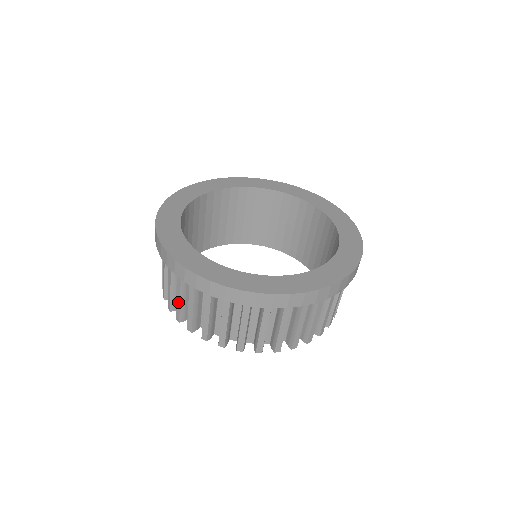
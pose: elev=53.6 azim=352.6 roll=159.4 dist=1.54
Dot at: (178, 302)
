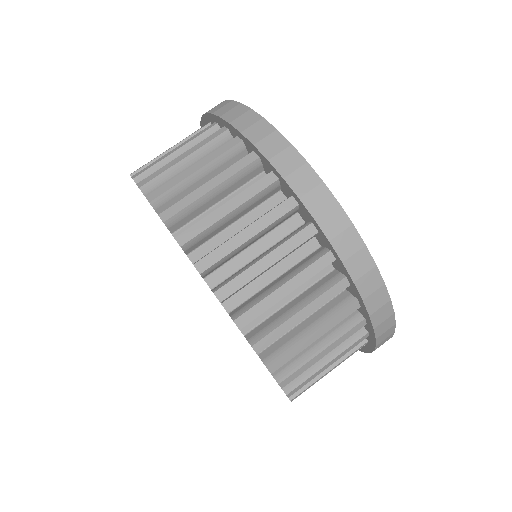
Dot at: (166, 155)
